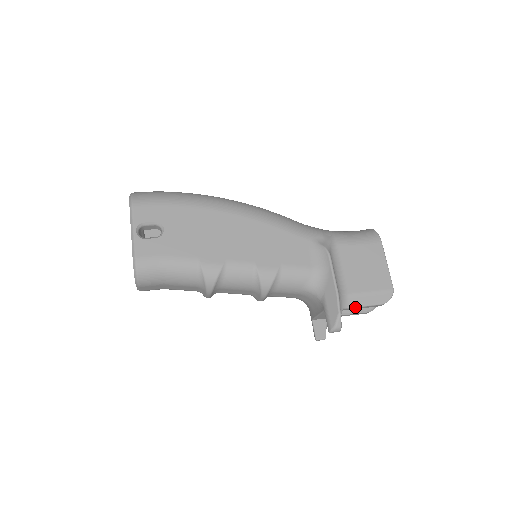
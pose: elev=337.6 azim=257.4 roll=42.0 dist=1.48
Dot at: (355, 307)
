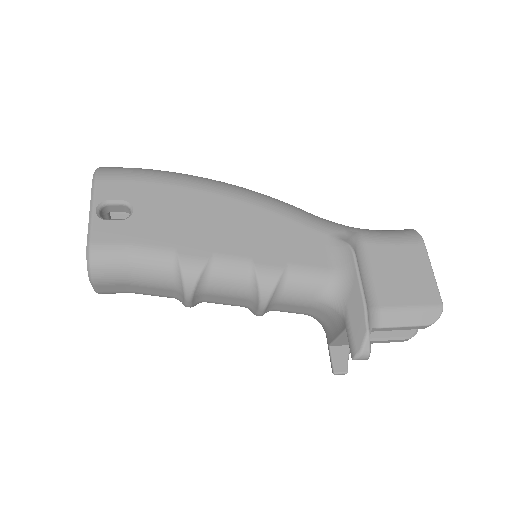
Dot at: (389, 327)
